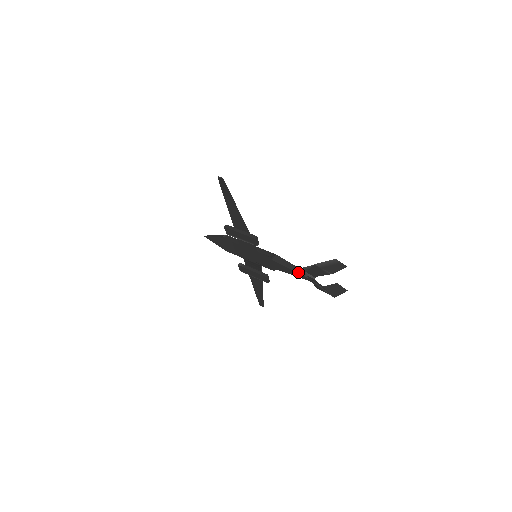
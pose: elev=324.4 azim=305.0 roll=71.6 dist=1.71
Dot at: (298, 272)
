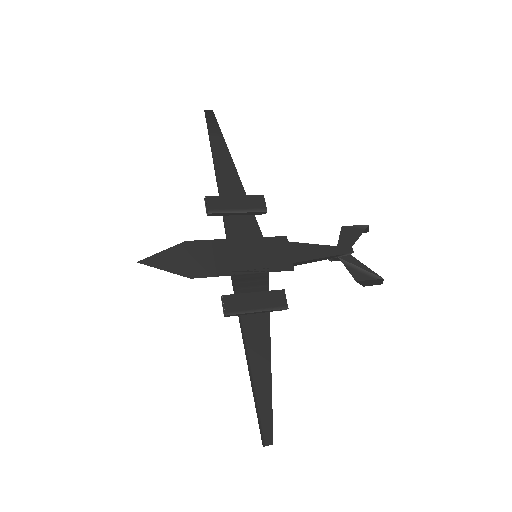
Dot at: (329, 246)
